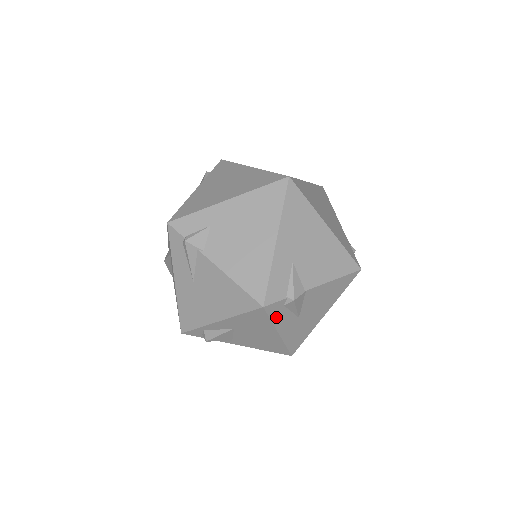
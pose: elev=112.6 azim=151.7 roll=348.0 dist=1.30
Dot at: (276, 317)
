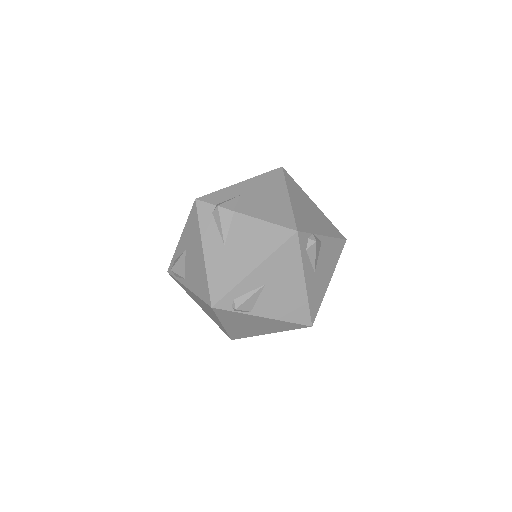
Dot at: (204, 223)
